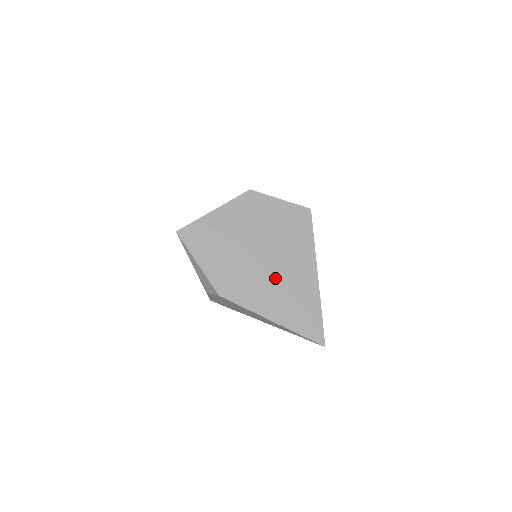
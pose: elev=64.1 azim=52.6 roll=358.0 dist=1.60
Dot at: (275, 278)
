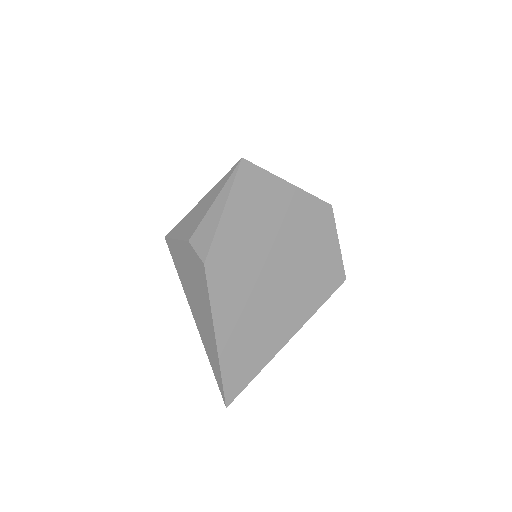
Dot at: (261, 304)
